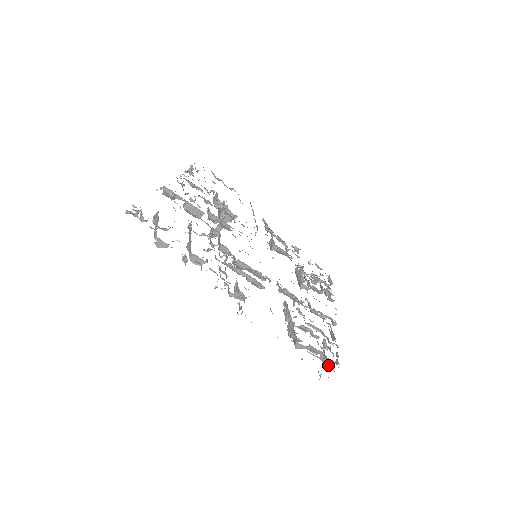
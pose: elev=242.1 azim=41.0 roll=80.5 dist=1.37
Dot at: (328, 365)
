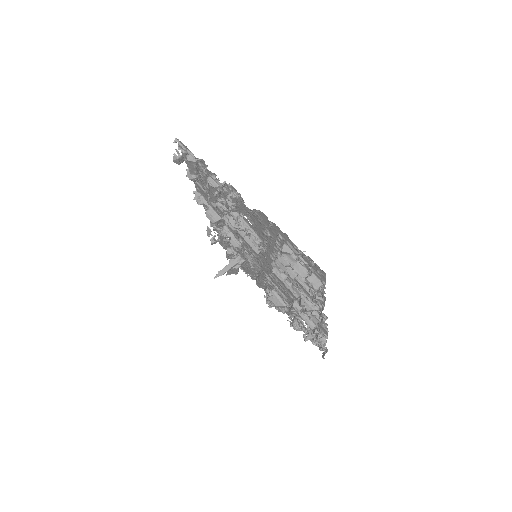
Dot at: (313, 286)
